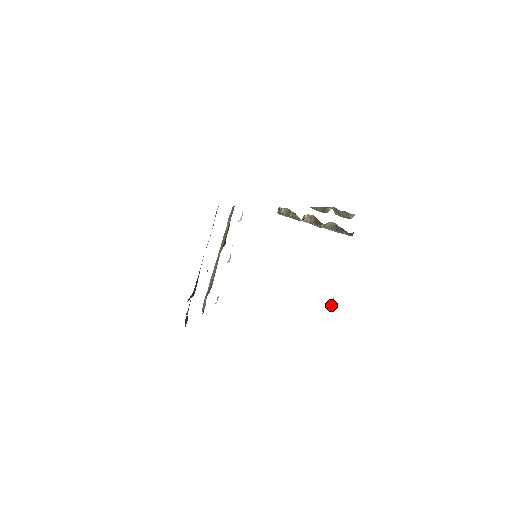
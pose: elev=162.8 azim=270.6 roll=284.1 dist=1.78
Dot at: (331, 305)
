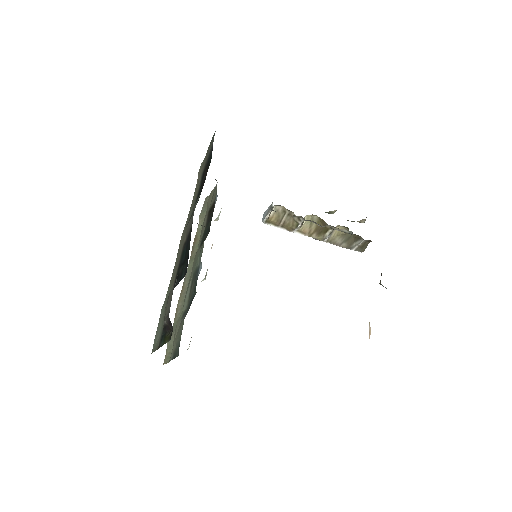
Dot at: (369, 337)
